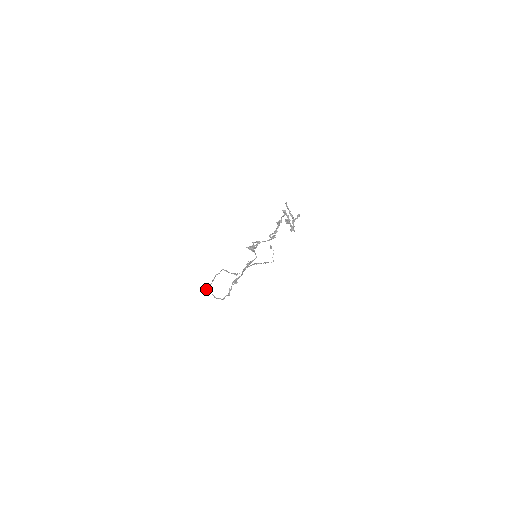
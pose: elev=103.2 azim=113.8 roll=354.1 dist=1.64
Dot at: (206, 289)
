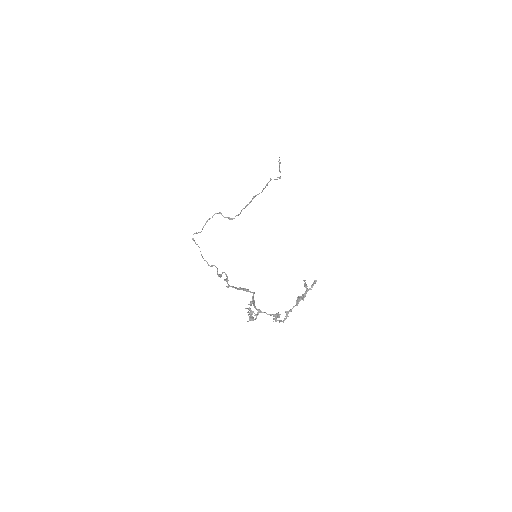
Dot at: (194, 241)
